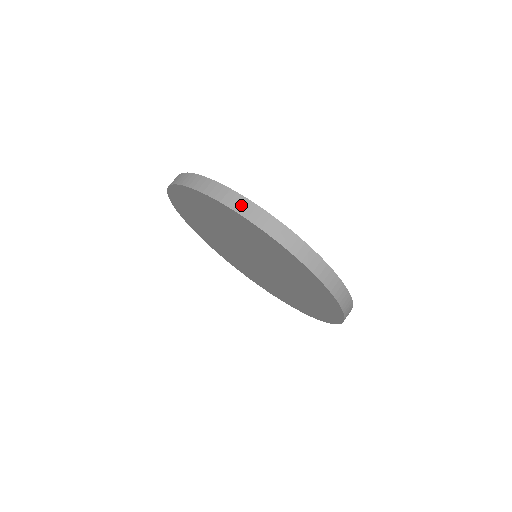
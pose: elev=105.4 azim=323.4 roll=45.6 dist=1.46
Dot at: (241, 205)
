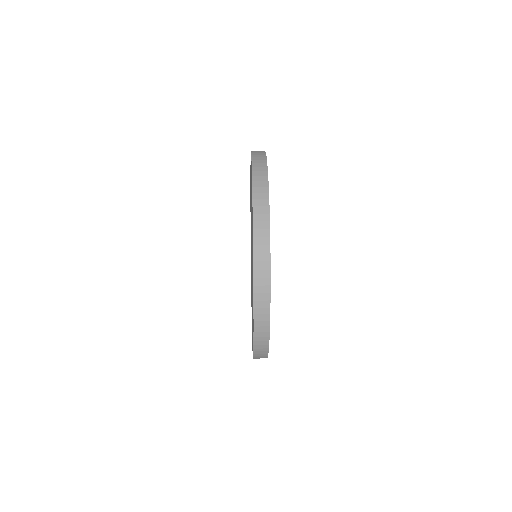
Dot at: (260, 173)
